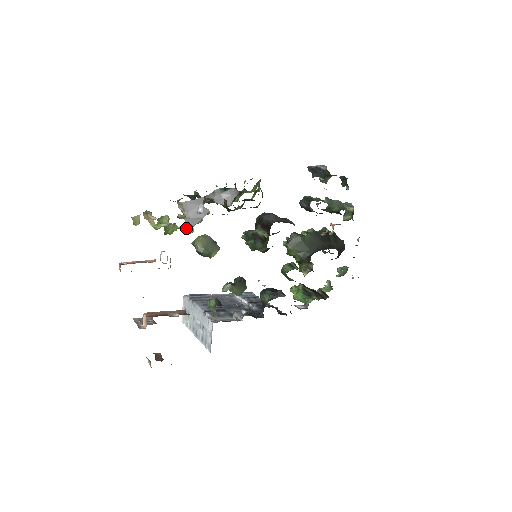
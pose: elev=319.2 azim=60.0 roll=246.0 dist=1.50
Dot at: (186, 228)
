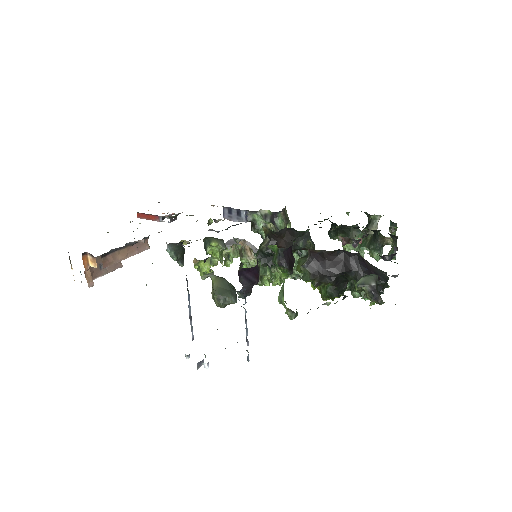
Dot at: occluded
